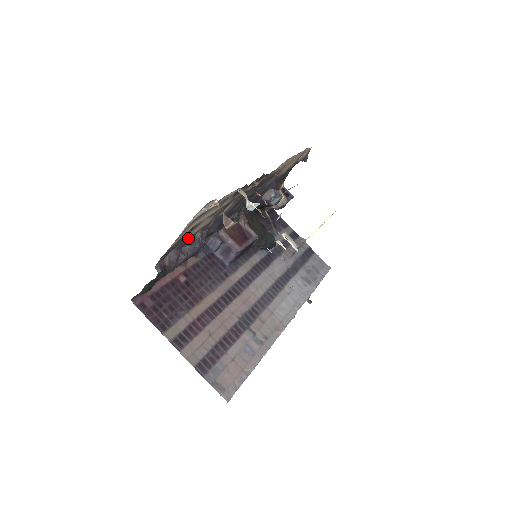
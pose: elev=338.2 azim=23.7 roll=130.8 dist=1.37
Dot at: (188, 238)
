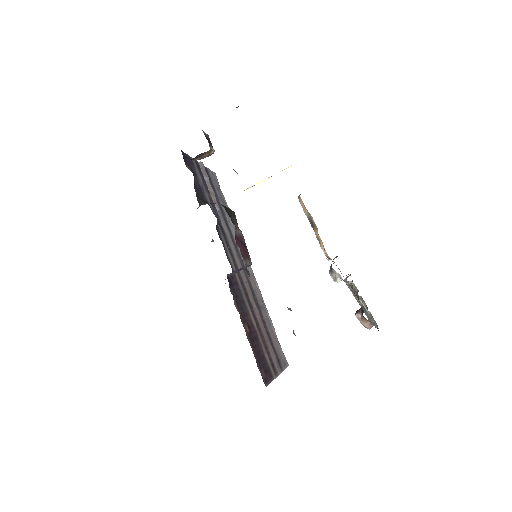
Dot at: occluded
